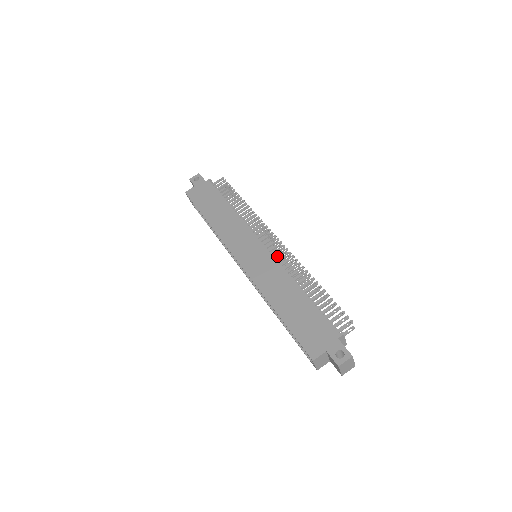
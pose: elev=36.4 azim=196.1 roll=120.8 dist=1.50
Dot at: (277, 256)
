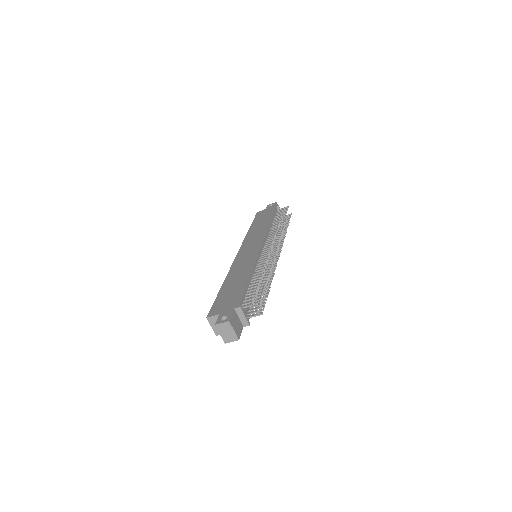
Dot at: (263, 255)
